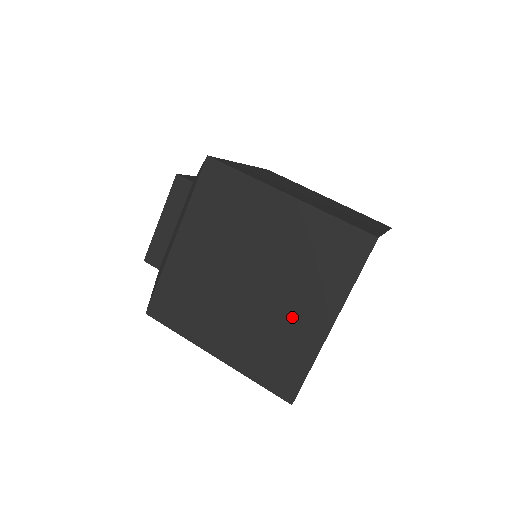
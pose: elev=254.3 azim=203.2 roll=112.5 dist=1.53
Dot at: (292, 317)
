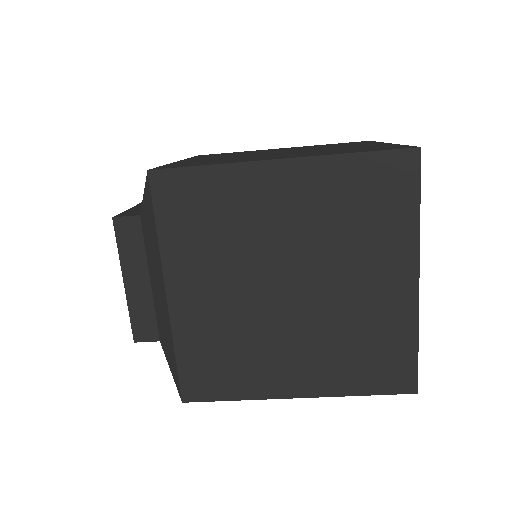
Dot at: (365, 299)
